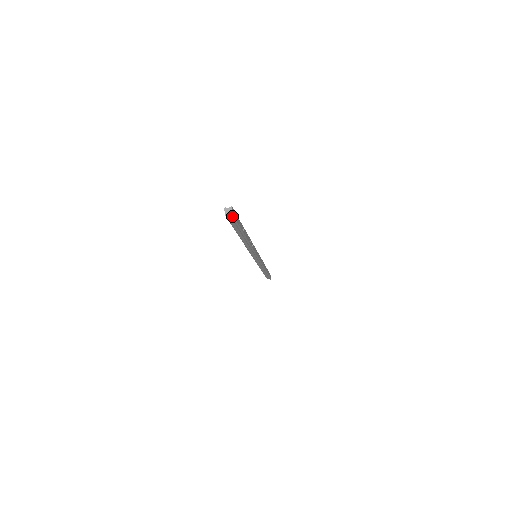
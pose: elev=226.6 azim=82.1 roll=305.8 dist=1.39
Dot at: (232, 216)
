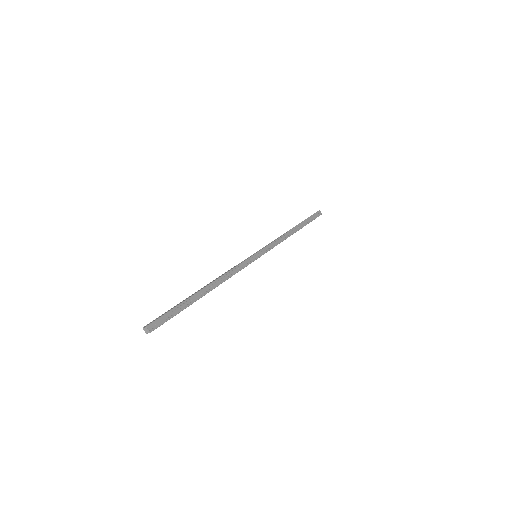
Dot at: occluded
